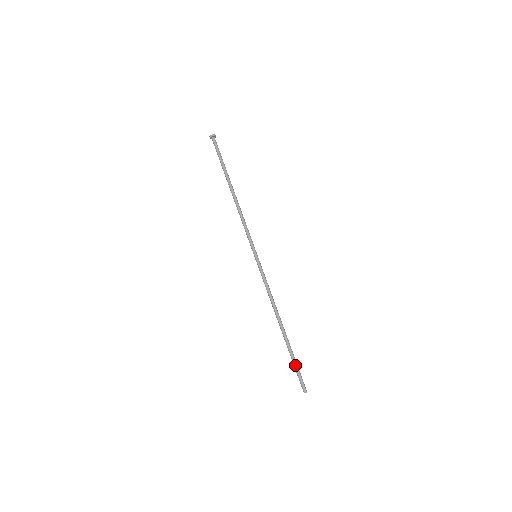
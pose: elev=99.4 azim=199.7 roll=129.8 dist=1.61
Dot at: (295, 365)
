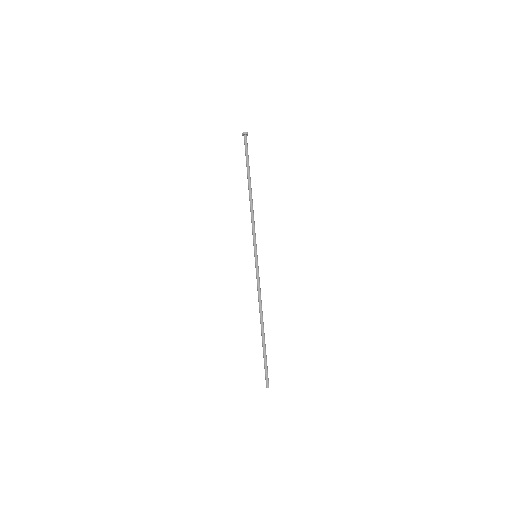
Dot at: (264, 362)
